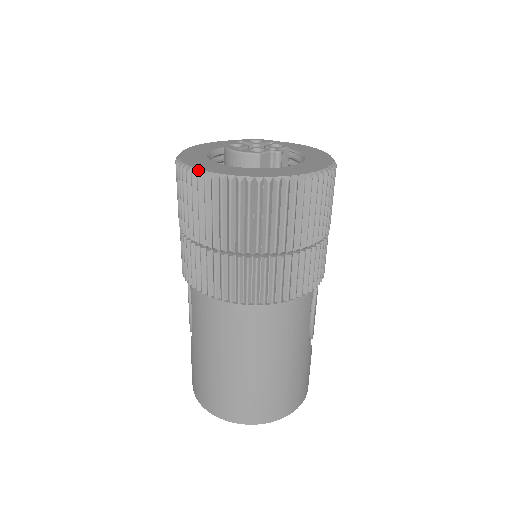
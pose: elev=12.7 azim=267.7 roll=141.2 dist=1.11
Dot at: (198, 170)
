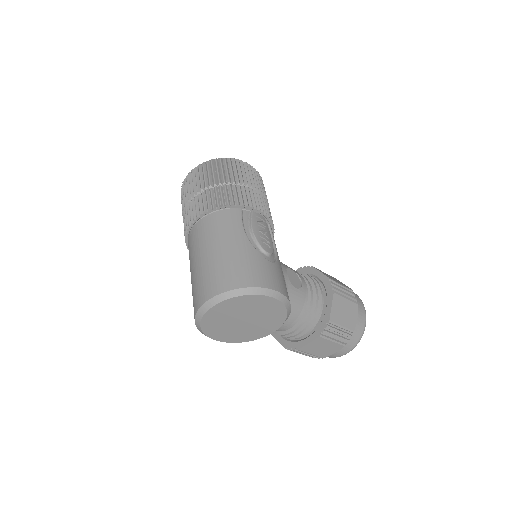
Dot at: occluded
